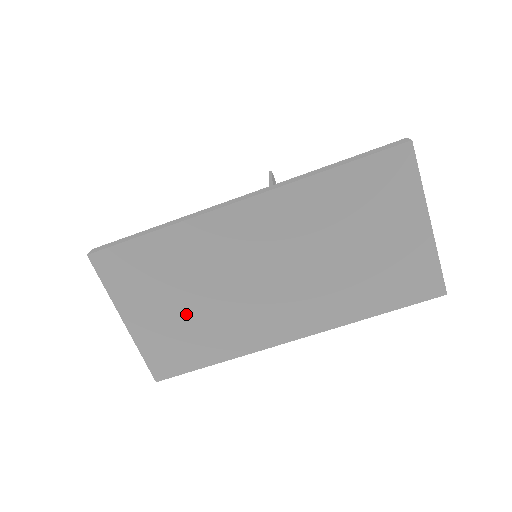
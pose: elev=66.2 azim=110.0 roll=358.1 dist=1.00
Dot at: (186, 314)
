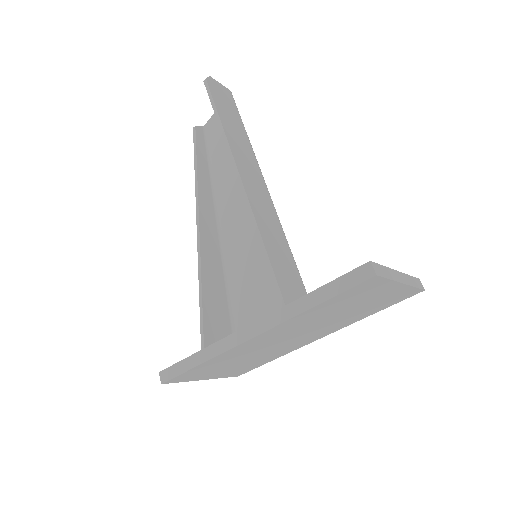
Dot at: (242, 364)
